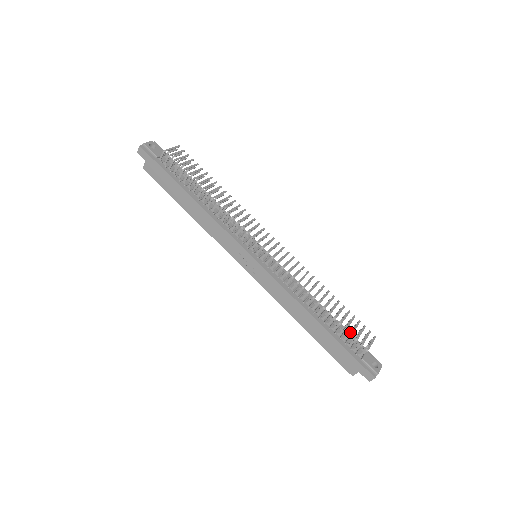
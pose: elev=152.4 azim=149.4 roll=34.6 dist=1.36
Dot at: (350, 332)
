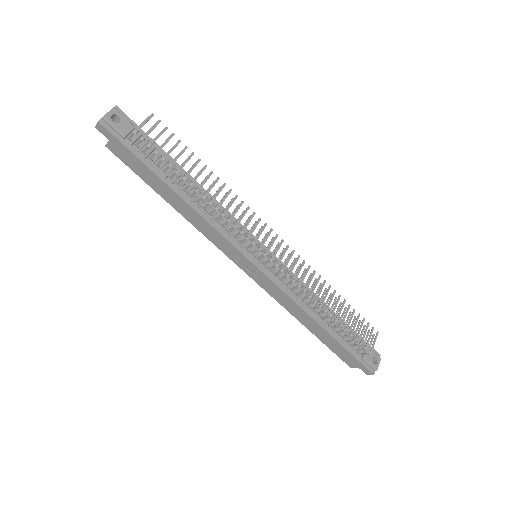
Dot at: (354, 333)
